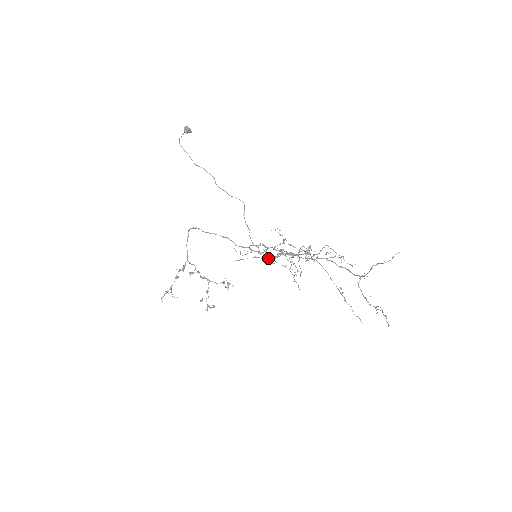
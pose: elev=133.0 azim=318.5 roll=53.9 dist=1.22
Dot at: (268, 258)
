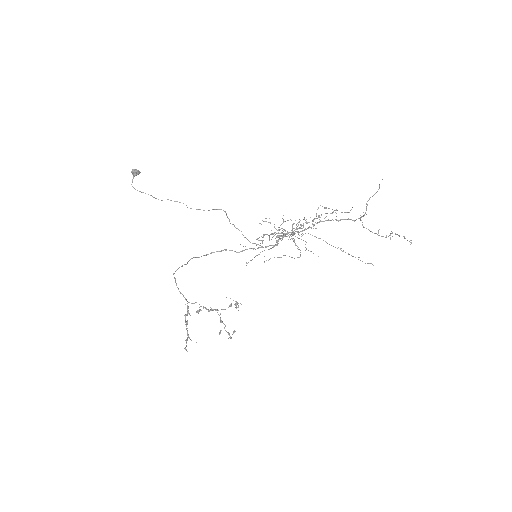
Dot at: (273, 246)
